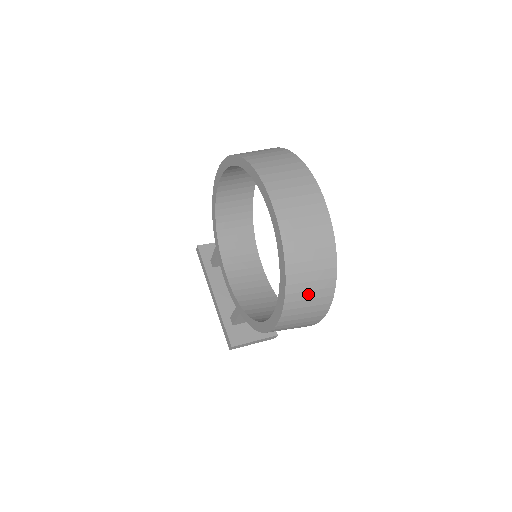
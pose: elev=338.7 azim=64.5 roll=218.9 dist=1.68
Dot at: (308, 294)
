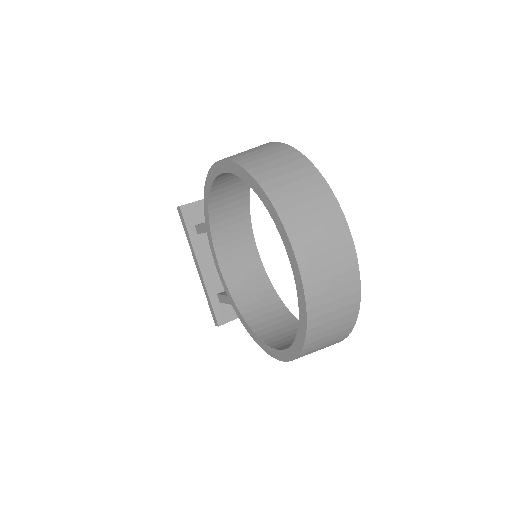
Dot at: (320, 348)
